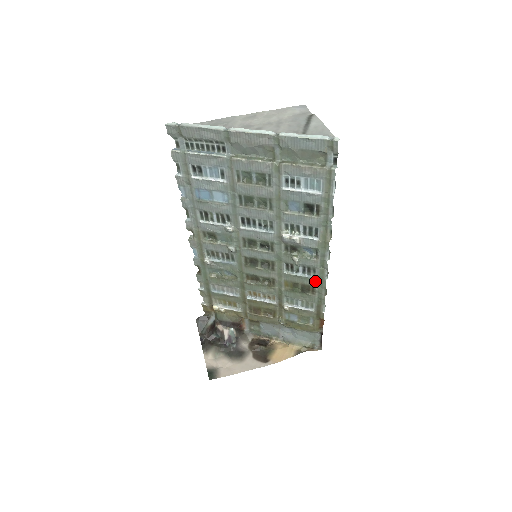
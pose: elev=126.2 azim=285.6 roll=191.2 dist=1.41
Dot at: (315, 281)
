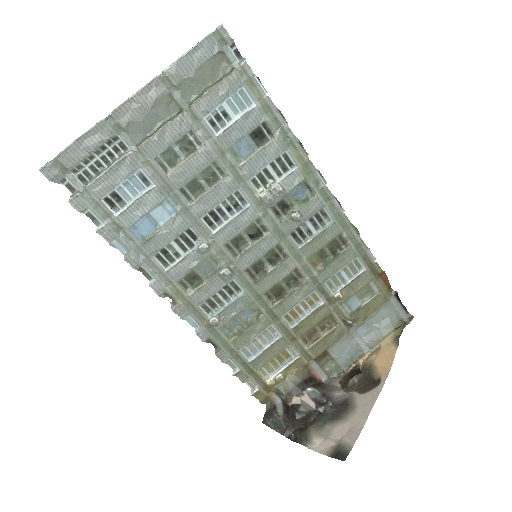
Dot at: (335, 226)
